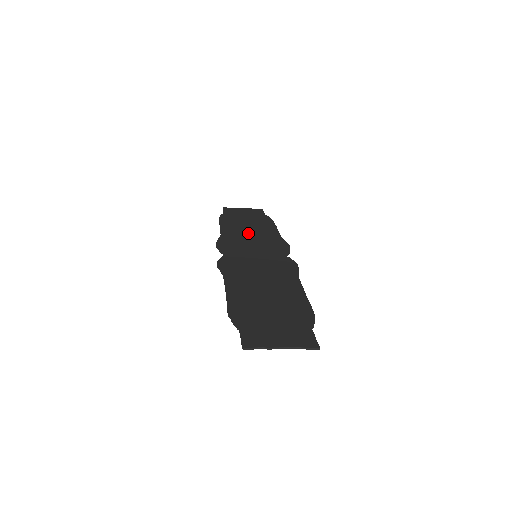
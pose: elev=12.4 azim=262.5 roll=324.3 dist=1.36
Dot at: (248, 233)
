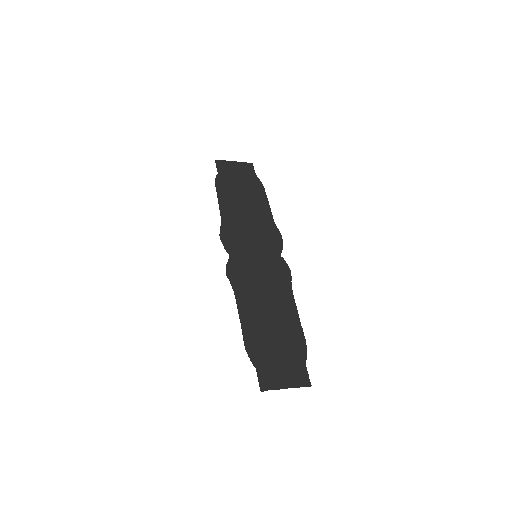
Dot at: (245, 215)
